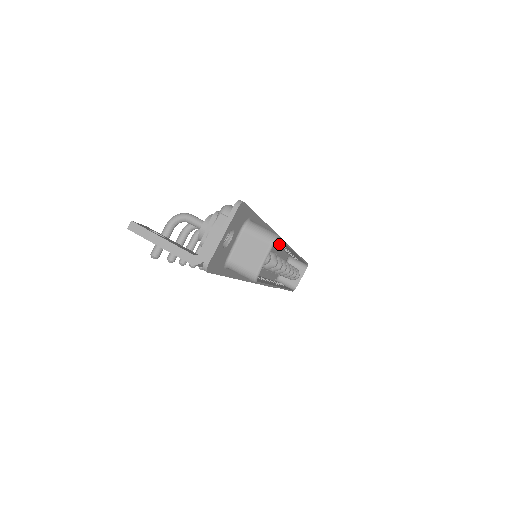
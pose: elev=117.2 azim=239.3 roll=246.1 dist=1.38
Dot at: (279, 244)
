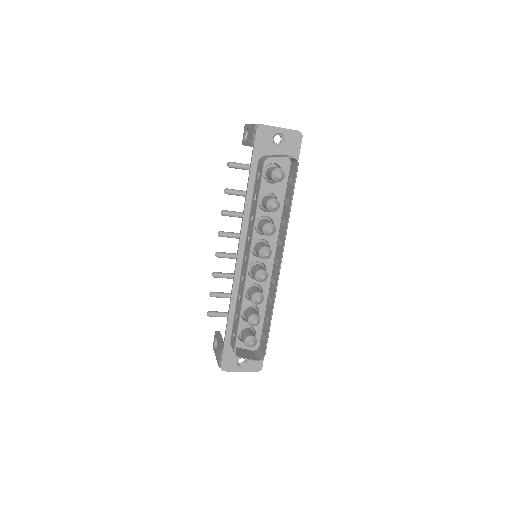
Dot at: (280, 239)
